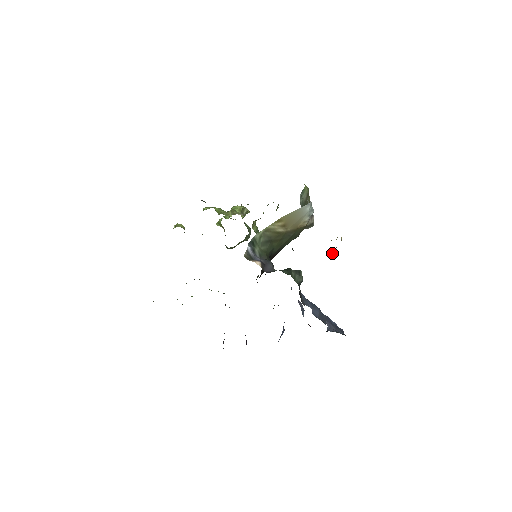
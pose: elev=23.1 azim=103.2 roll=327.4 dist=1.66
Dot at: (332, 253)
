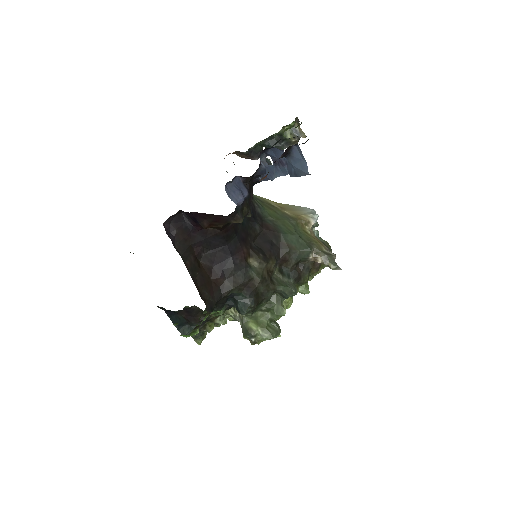
Dot at: (294, 136)
